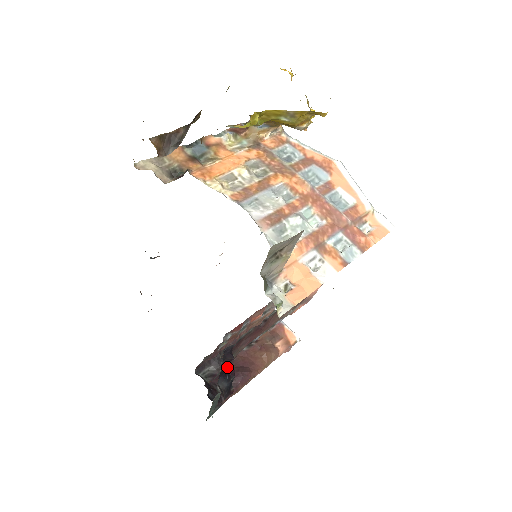
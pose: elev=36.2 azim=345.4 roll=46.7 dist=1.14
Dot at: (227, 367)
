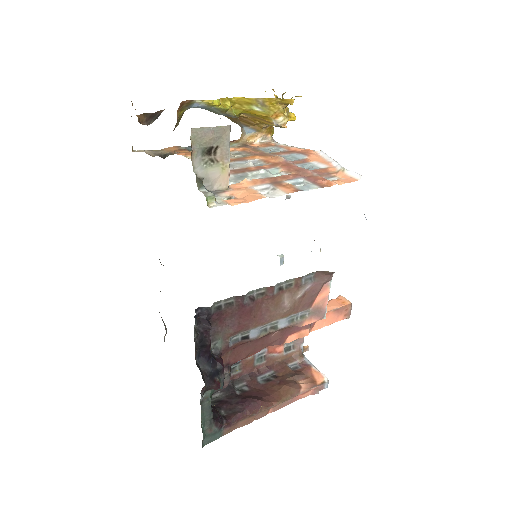
Dot at: (206, 341)
